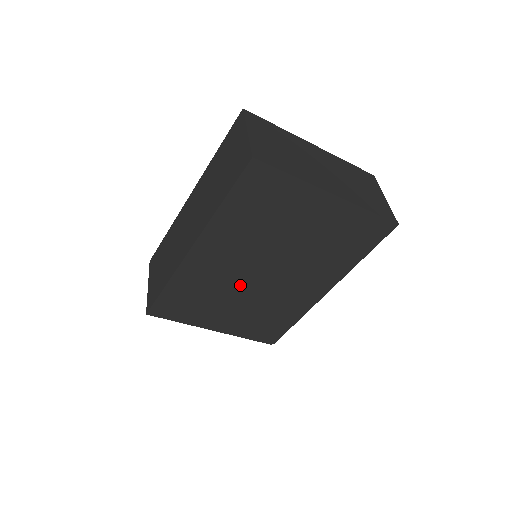
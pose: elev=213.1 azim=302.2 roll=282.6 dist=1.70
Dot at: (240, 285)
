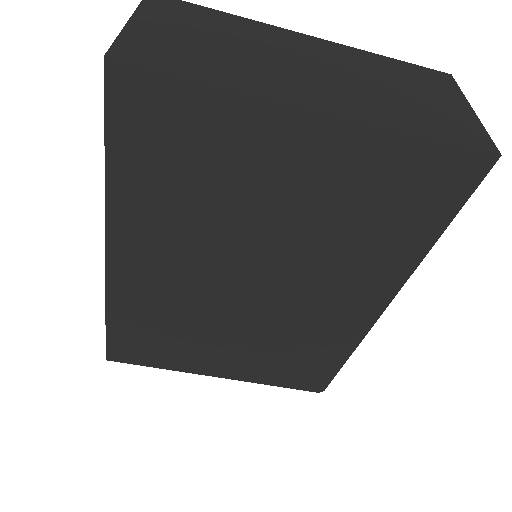
Dot at: (221, 309)
